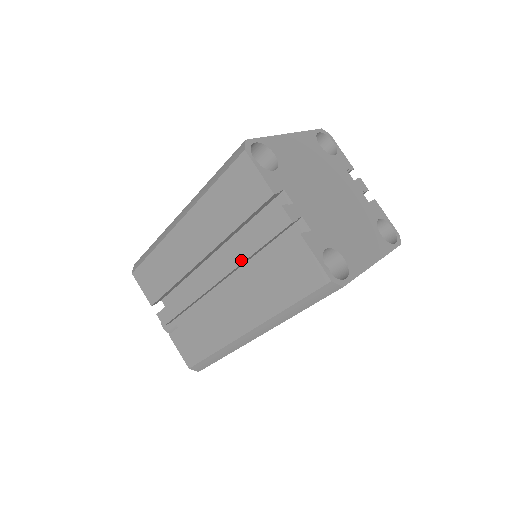
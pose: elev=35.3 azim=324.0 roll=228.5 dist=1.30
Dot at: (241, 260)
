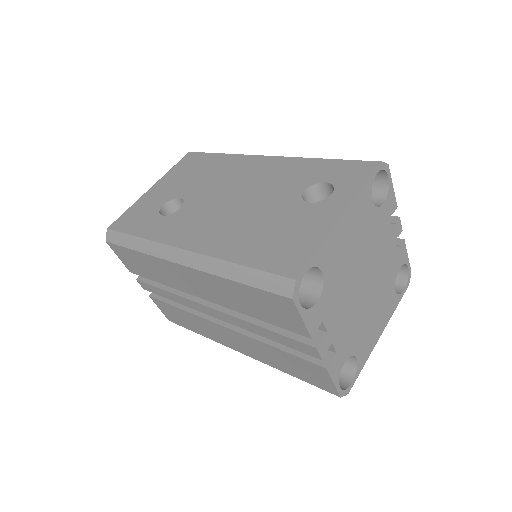
Dot at: (252, 331)
